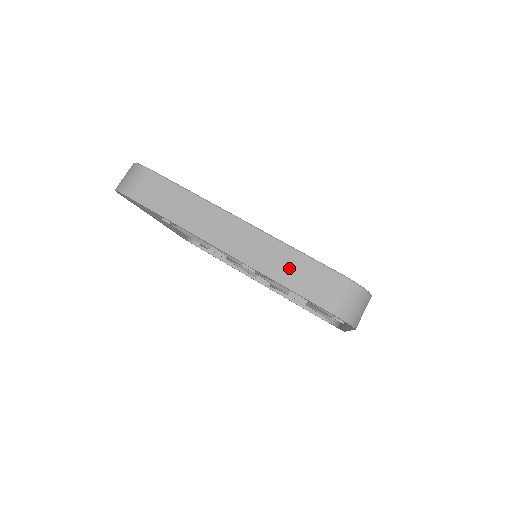
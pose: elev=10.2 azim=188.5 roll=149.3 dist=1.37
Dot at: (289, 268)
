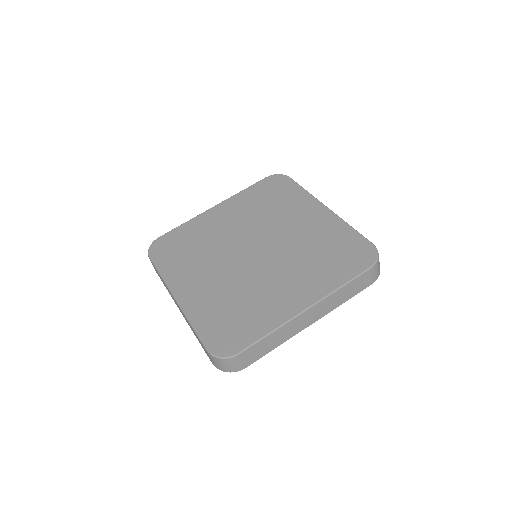
Dot at: (347, 293)
